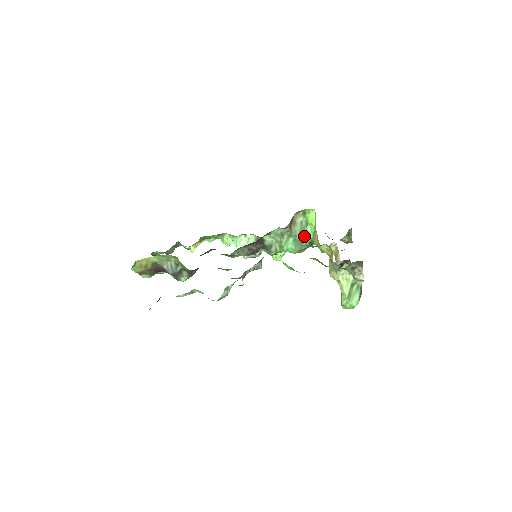
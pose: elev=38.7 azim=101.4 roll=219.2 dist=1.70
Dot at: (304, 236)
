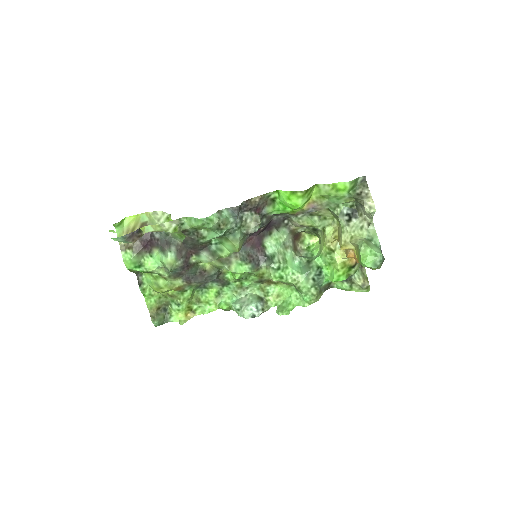
Dot at: (310, 260)
